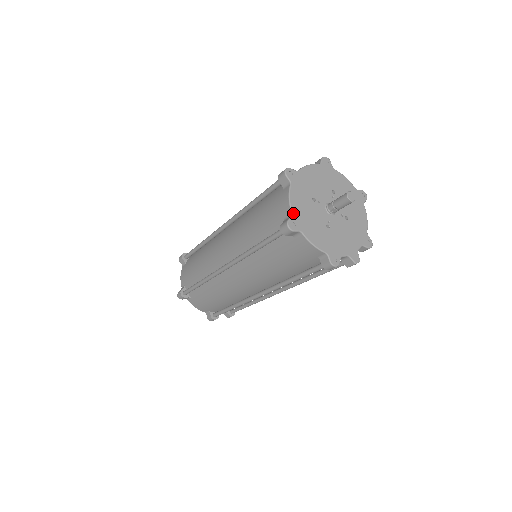
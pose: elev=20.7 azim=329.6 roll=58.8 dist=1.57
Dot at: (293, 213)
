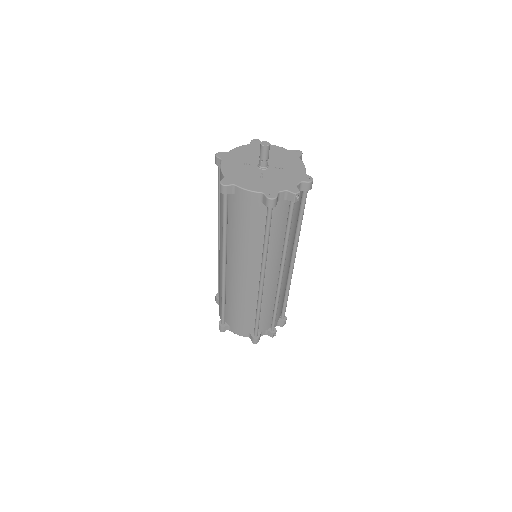
Dot at: (225, 175)
